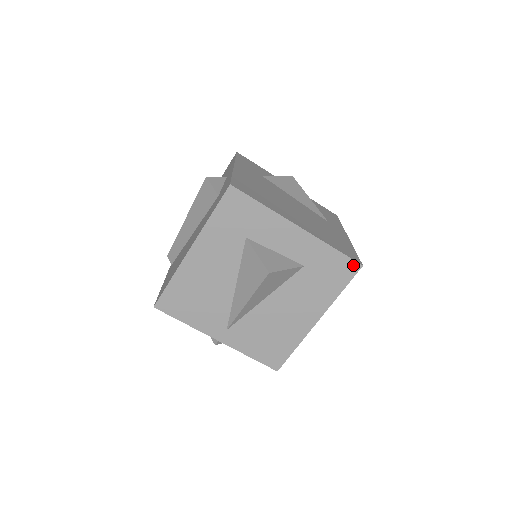
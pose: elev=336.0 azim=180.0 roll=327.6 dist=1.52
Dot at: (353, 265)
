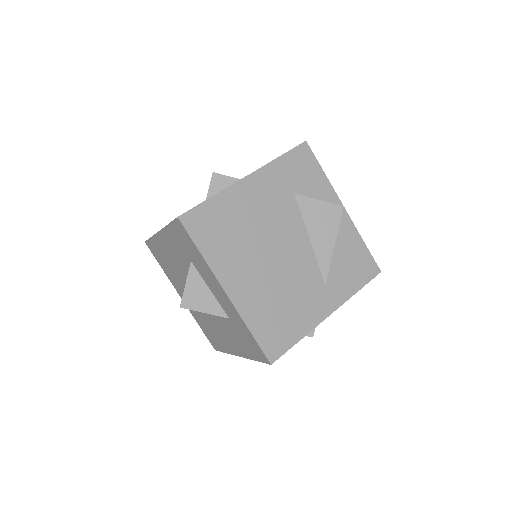
Dot at: (264, 356)
